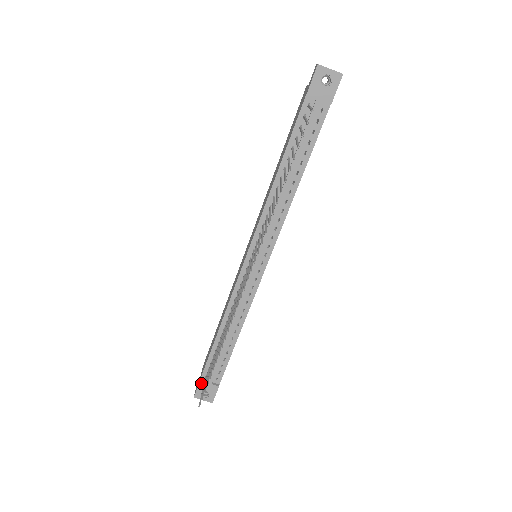
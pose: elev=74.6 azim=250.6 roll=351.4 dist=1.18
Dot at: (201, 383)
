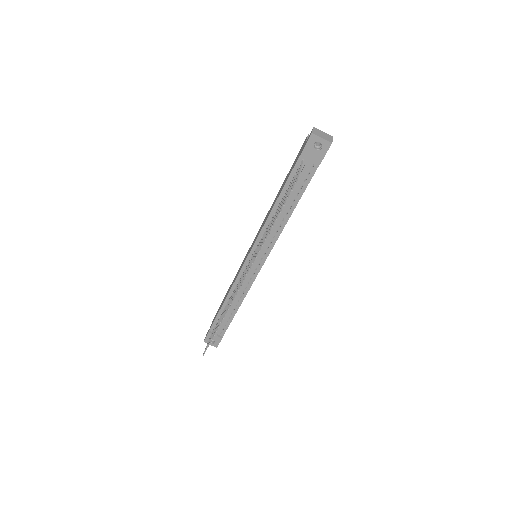
Dot at: (209, 334)
